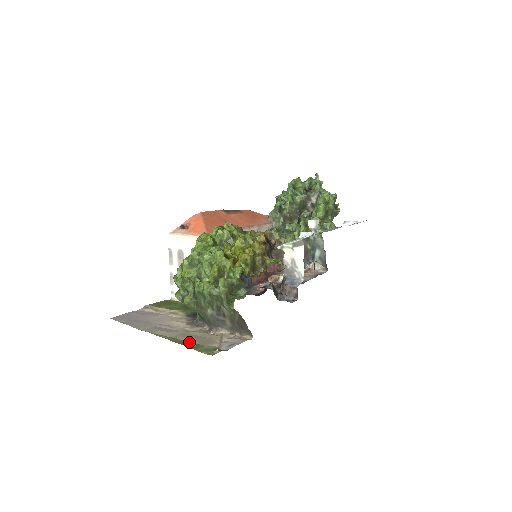
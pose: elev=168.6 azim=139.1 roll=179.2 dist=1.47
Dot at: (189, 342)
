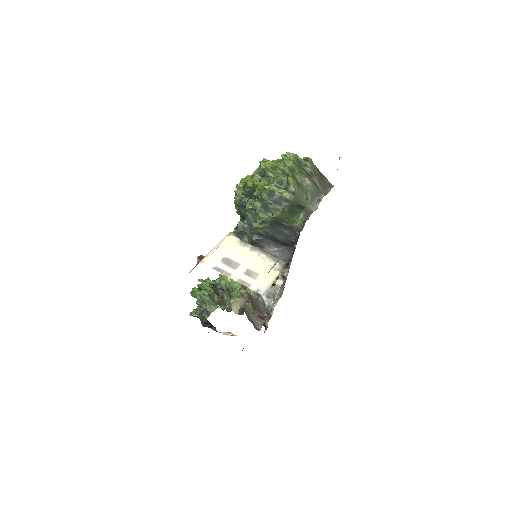
Dot at: occluded
